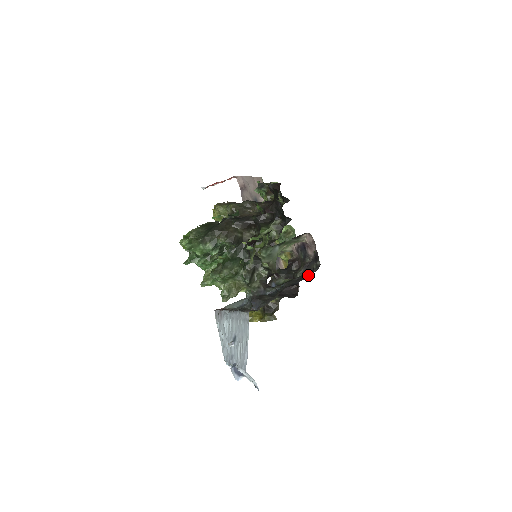
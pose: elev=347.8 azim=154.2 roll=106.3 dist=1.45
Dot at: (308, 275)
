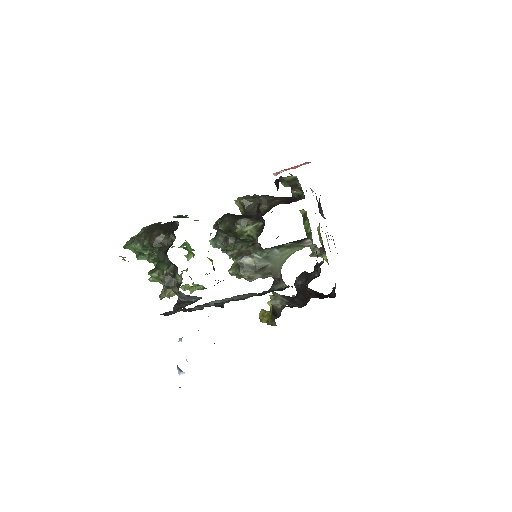
Dot at: occluded
